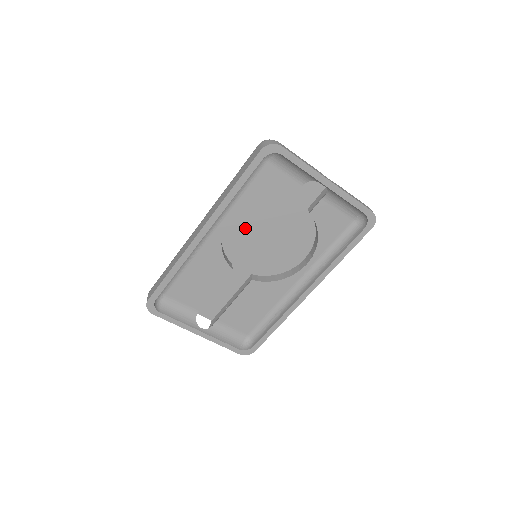
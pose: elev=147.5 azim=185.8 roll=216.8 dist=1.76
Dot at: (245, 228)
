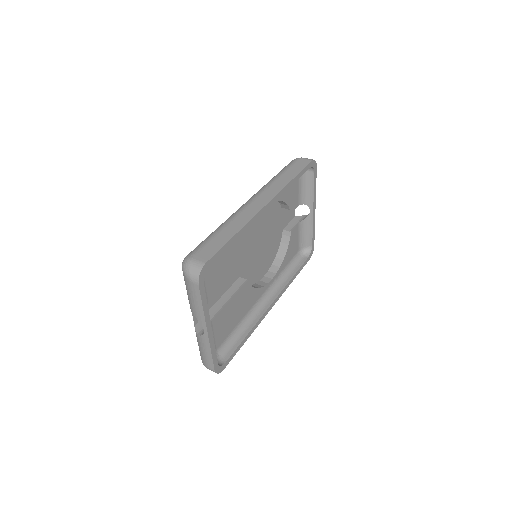
Dot at: (258, 225)
